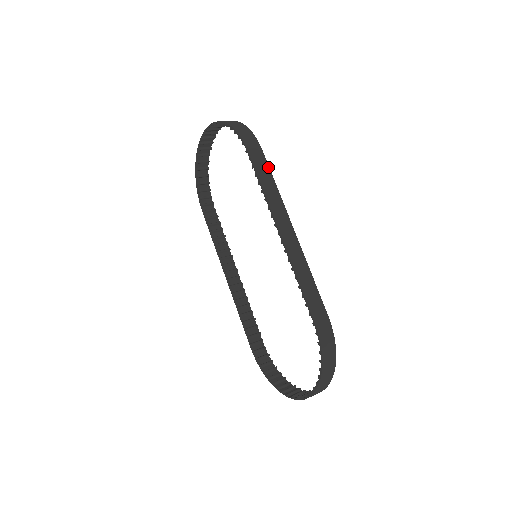
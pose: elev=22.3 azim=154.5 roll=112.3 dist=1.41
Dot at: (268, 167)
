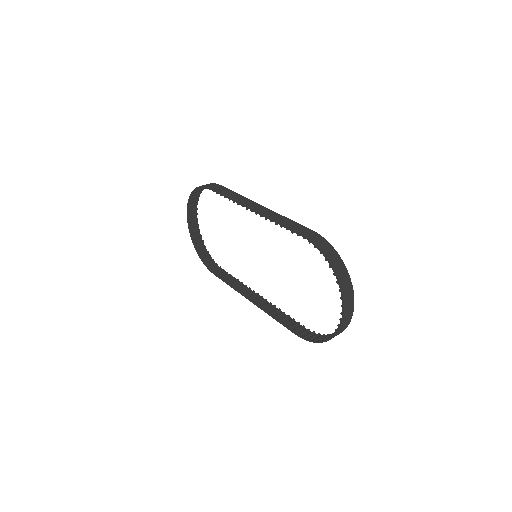
Dot at: (228, 189)
